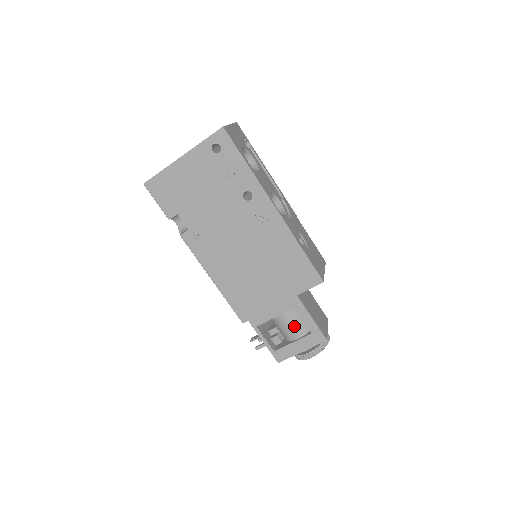
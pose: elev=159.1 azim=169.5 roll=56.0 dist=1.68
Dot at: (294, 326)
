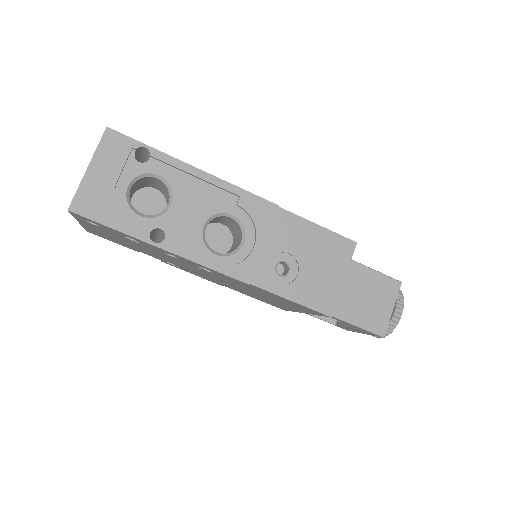
Dot at: occluded
